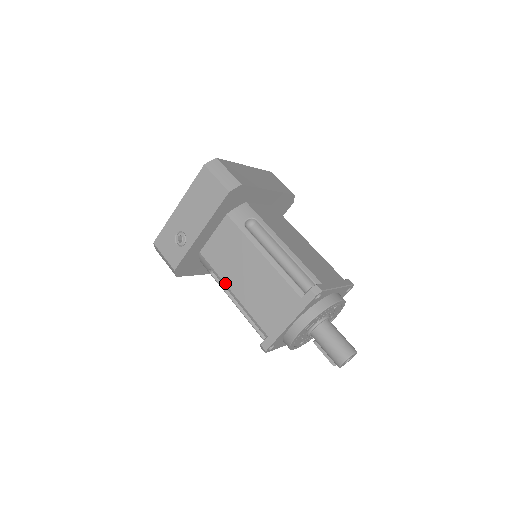
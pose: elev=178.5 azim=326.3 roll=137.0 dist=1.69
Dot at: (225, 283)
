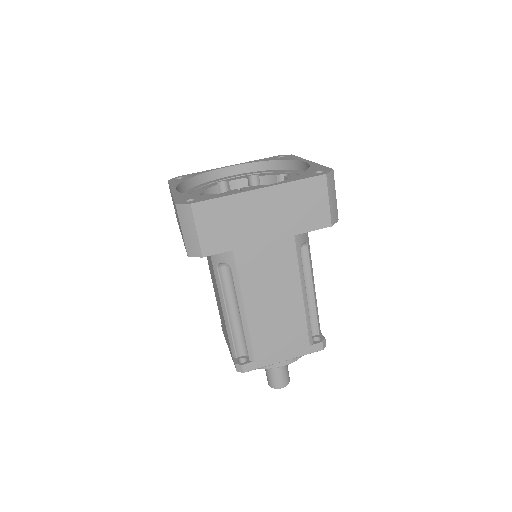
Dot at: (209, 269)
